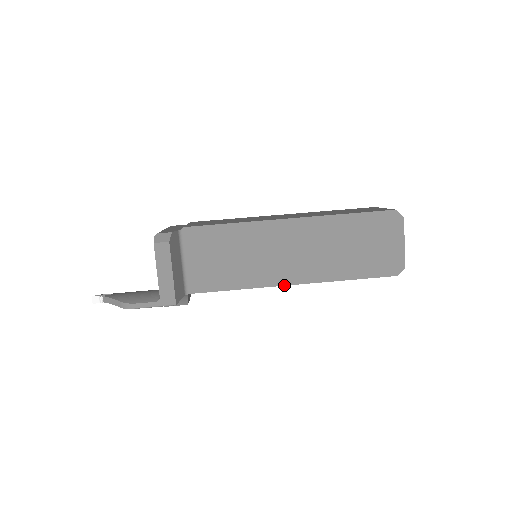
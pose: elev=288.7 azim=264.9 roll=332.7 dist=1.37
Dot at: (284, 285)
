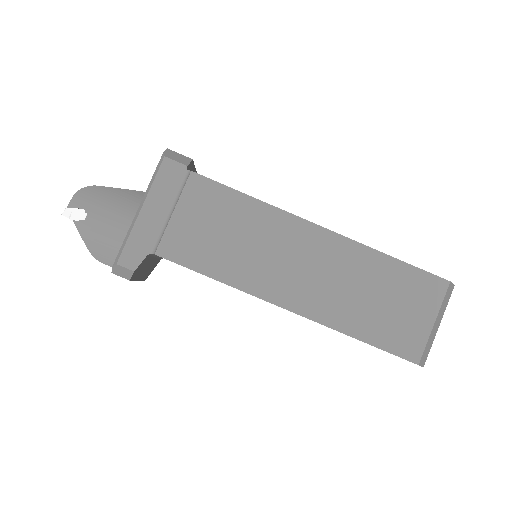
Dot at: occluded
